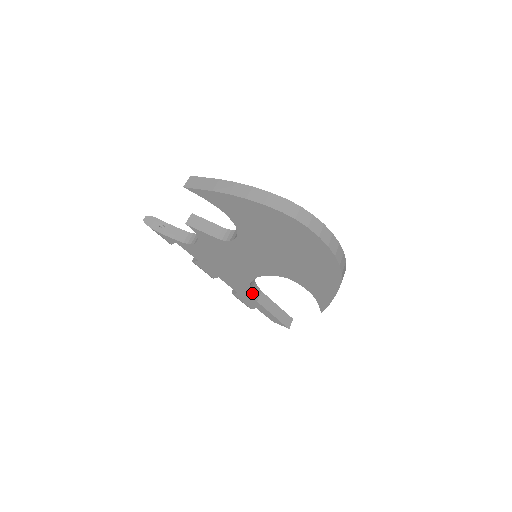
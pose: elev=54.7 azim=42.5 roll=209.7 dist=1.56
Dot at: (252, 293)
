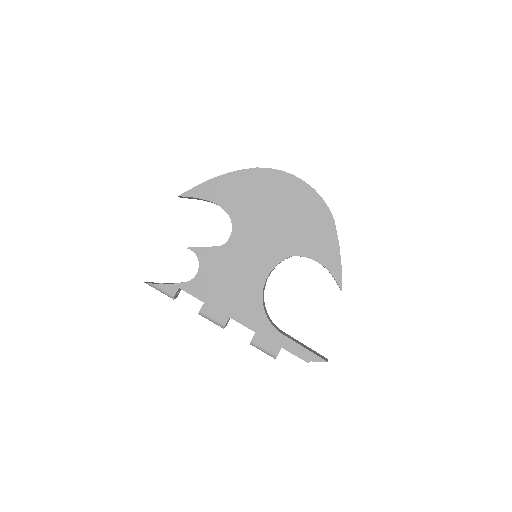
Dot at: (269, 321)
